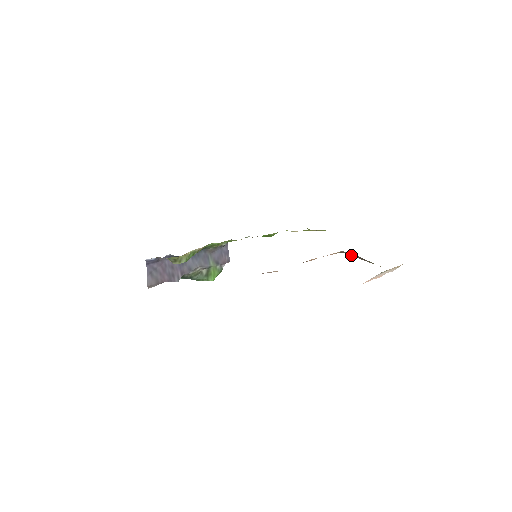
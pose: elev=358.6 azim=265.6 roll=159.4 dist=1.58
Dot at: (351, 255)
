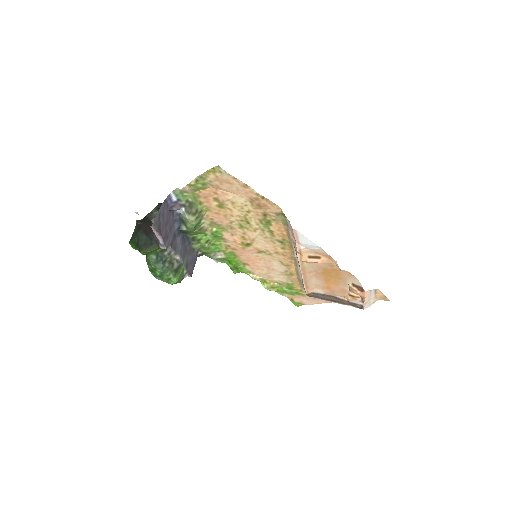
Dot at: (320, 298)
